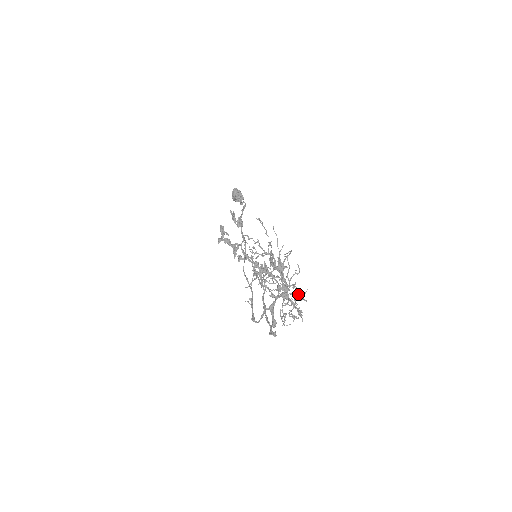
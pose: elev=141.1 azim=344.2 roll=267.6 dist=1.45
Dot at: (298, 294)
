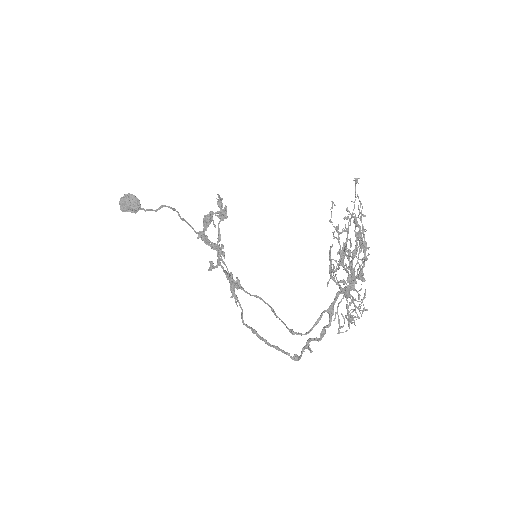
Dot at: (355, 290)
